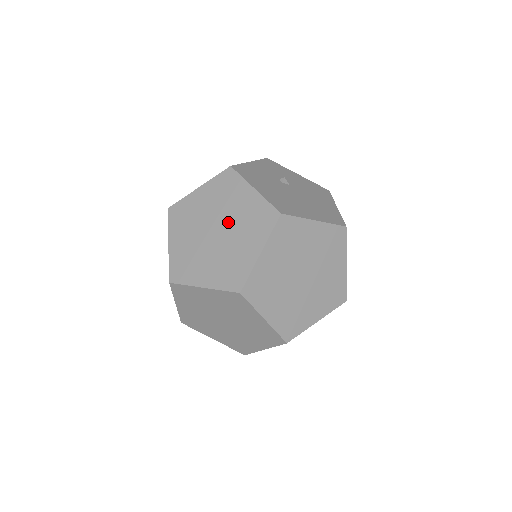
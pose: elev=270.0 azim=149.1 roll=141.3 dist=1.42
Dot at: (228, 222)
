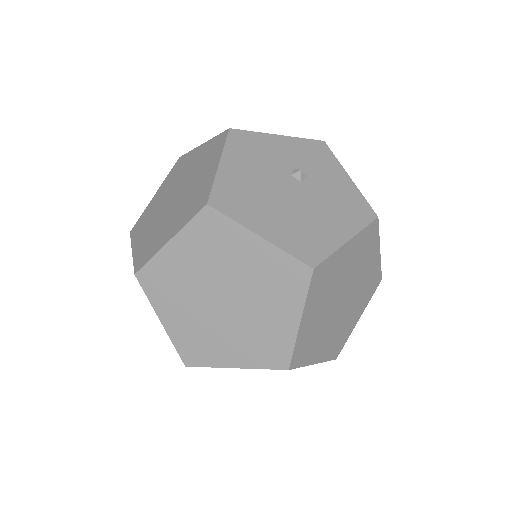
Dot at: (184, 192)
